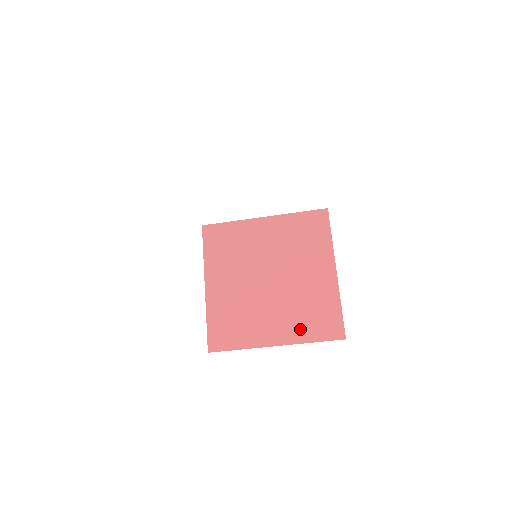
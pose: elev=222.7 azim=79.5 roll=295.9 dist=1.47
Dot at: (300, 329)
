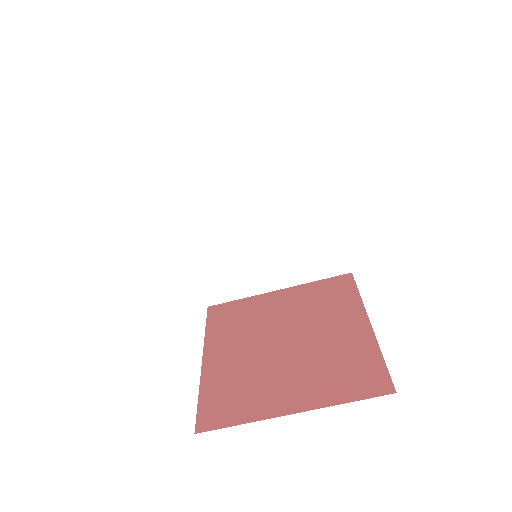
Dot at: (327, 389)
